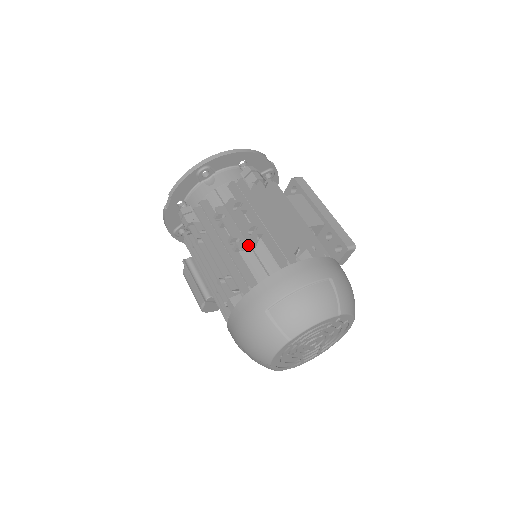
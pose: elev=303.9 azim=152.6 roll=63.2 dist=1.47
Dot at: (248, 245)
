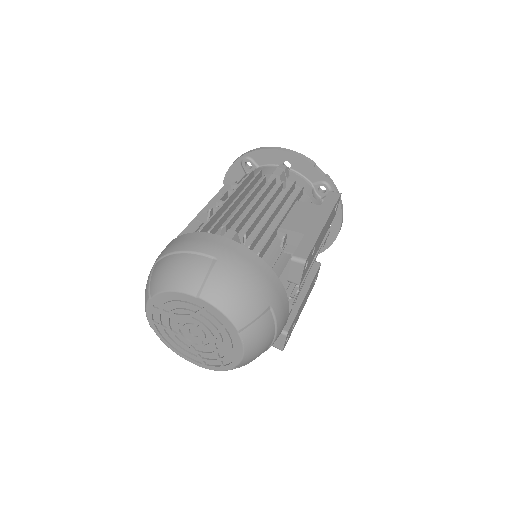
Dot at: occluded
